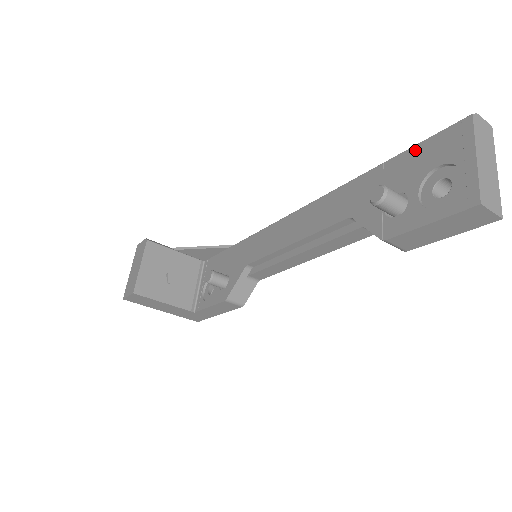
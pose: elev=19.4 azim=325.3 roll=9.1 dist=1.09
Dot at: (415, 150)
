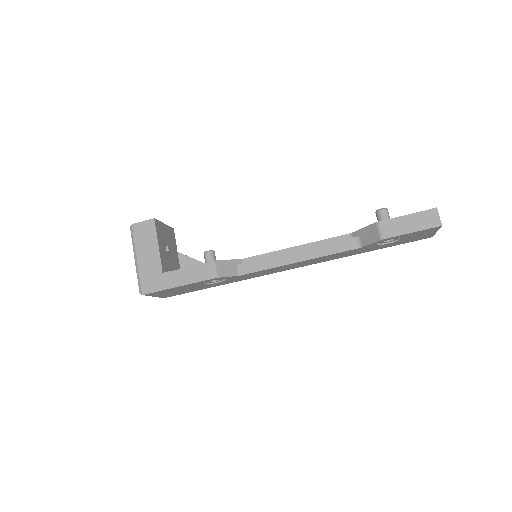
Dot at: occluded
